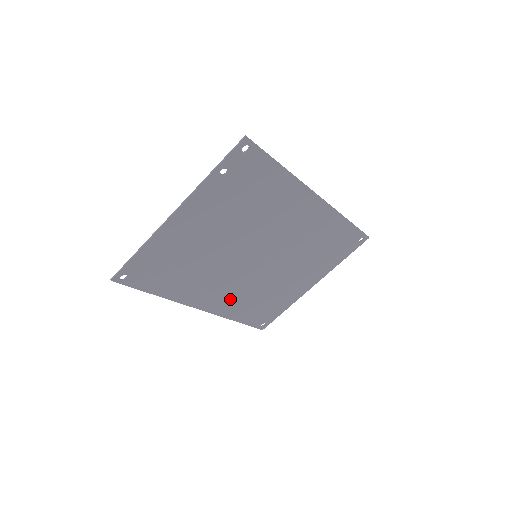
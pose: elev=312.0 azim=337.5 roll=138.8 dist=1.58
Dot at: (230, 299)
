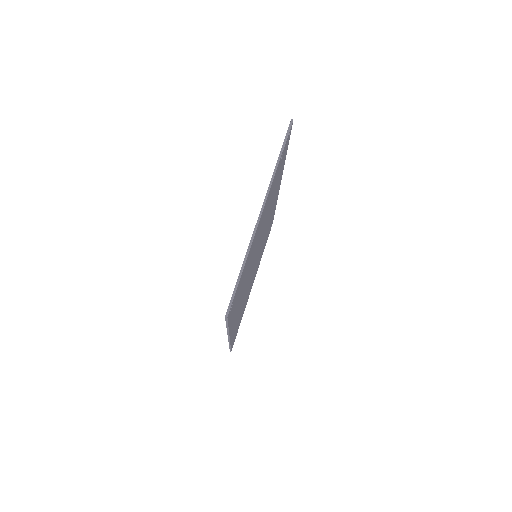
Dot at: occluded
